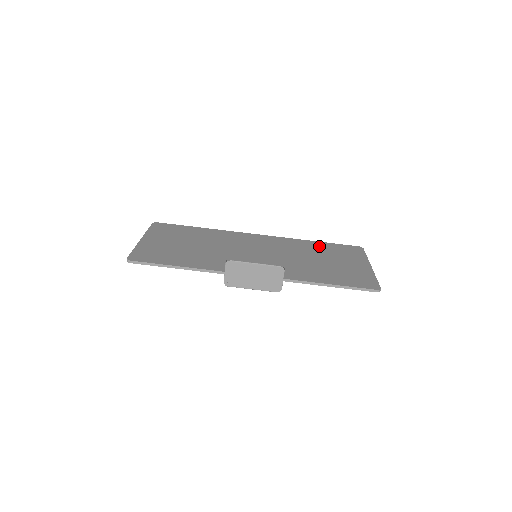
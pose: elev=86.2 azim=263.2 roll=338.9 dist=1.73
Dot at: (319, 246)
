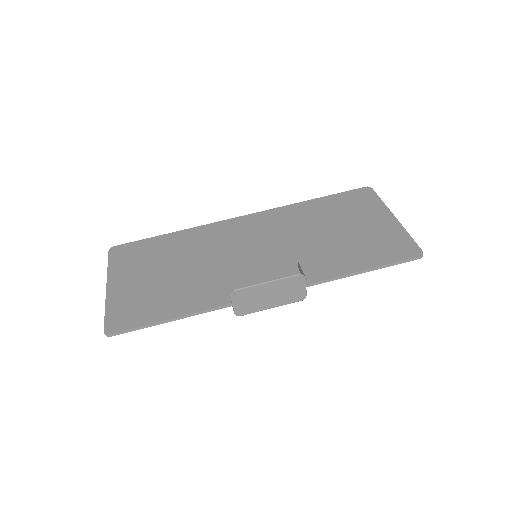
Dot at: (321, 206)
